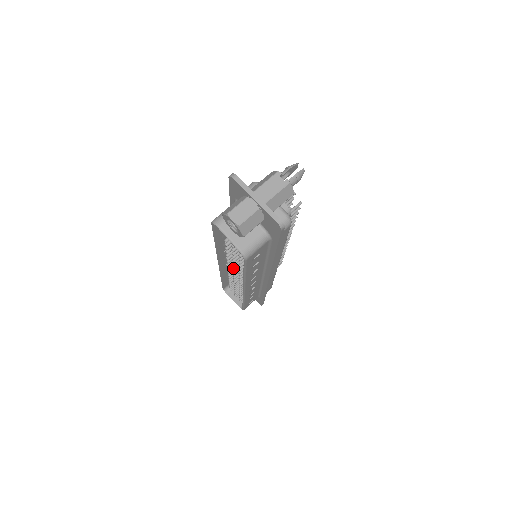
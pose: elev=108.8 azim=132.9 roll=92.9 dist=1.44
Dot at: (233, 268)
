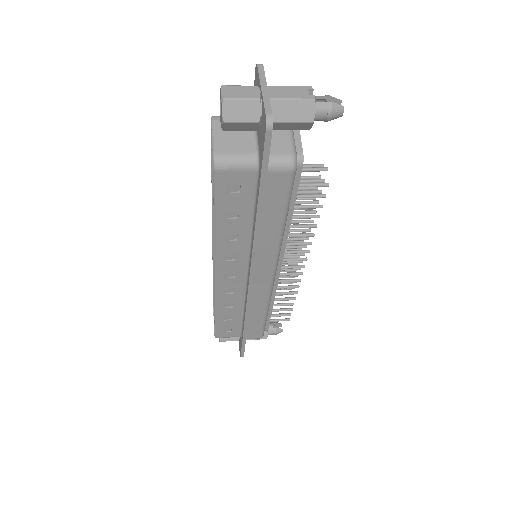
Dot at: occluded
